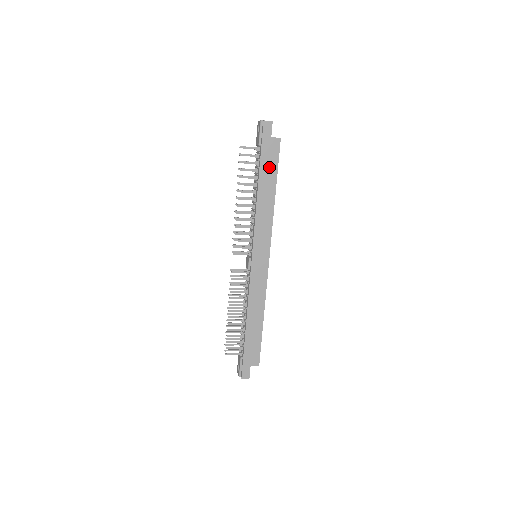
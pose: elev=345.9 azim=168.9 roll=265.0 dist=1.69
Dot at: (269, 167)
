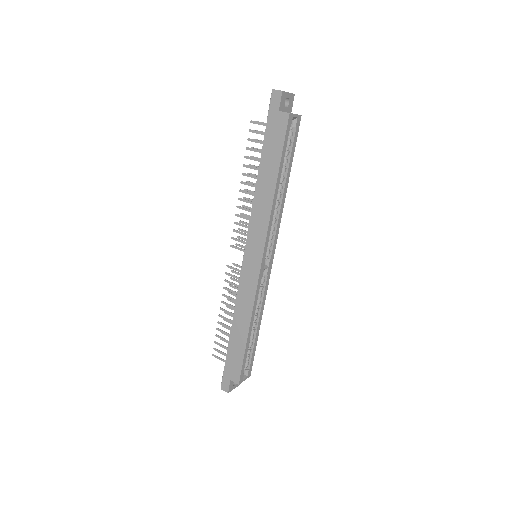
Dot at: (273, 149)
